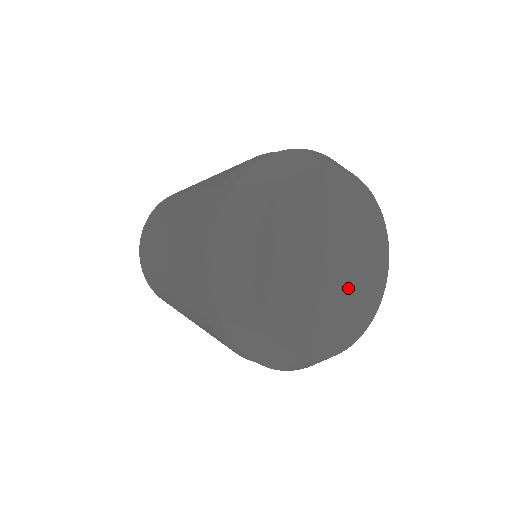
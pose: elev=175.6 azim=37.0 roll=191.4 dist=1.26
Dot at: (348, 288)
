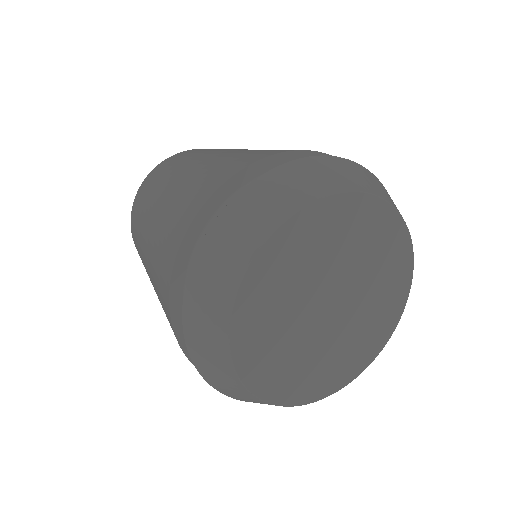
Dot at: (331, 345)
